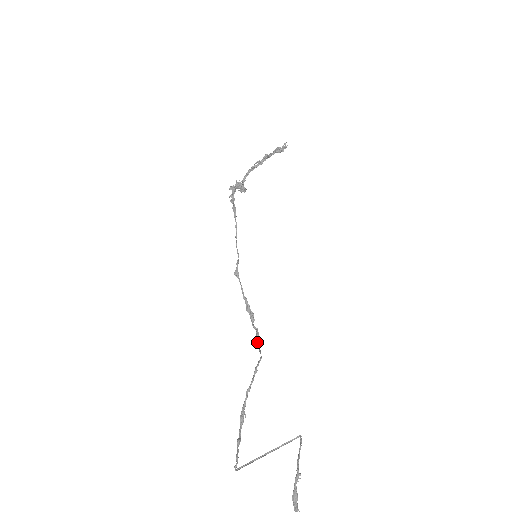
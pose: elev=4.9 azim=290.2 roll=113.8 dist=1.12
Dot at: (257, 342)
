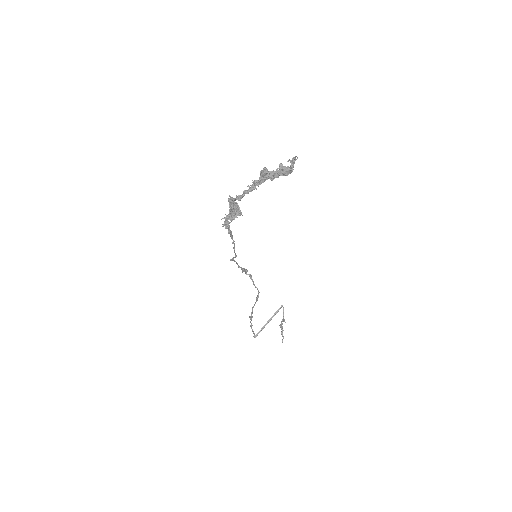
Dot at: (253, 283)
